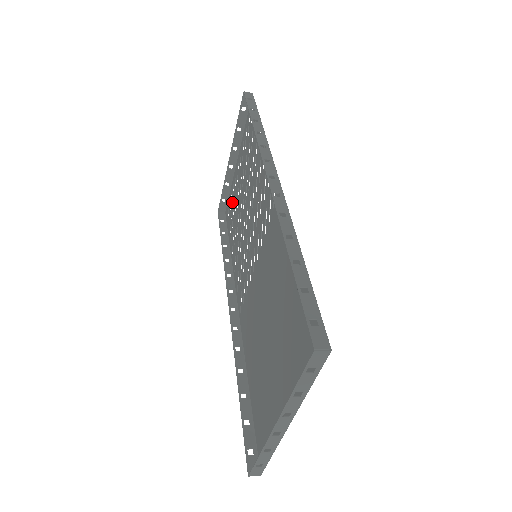
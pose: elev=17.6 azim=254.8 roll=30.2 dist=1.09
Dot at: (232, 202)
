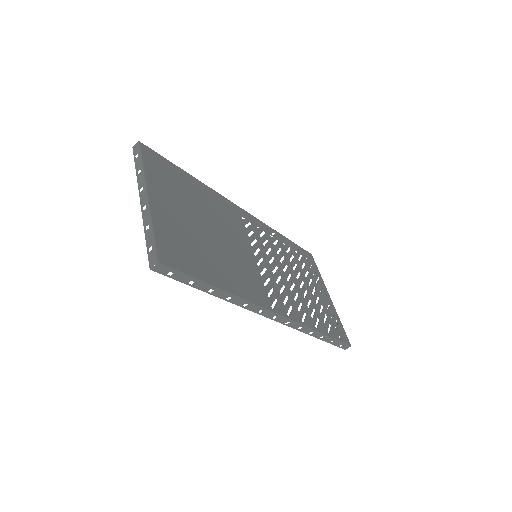
Dot at: (332, 319)
